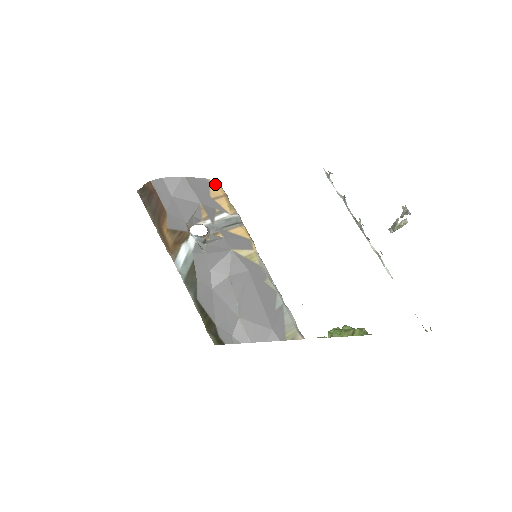
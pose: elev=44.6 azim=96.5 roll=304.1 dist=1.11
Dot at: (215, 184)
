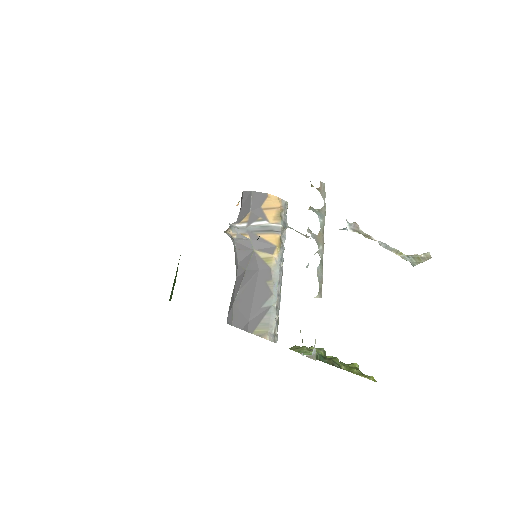
Dot at: (274, 198)
